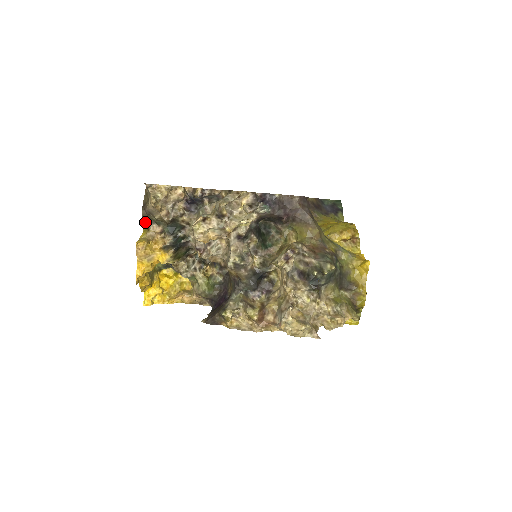
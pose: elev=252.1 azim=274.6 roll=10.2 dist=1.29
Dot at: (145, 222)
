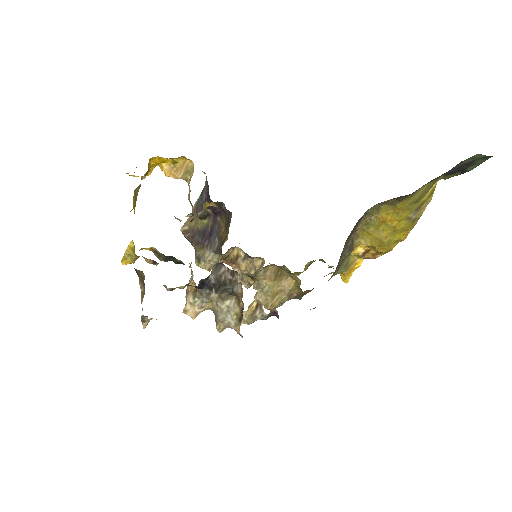
Dot at: occluded
